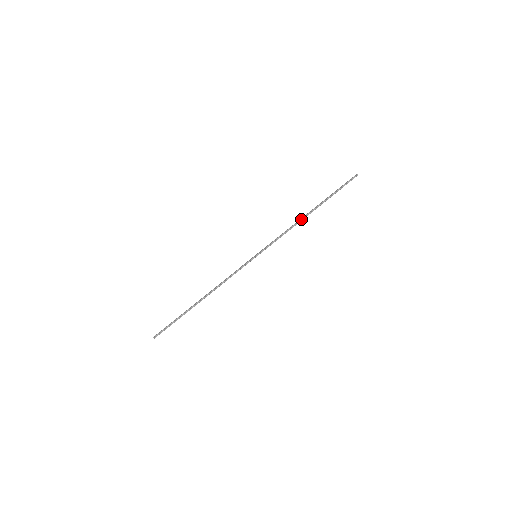
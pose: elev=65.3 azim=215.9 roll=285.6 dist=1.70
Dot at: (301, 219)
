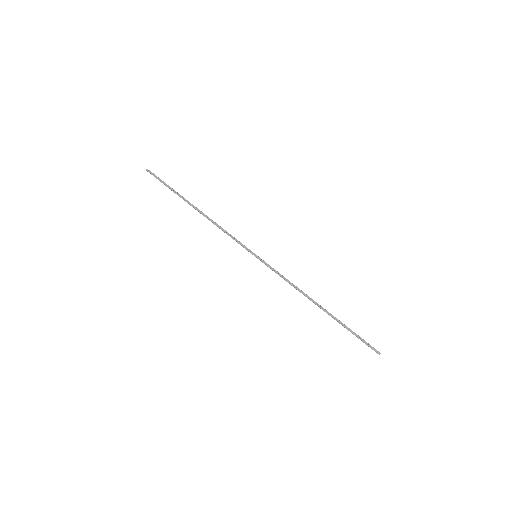
Dot at: (309, 298)
